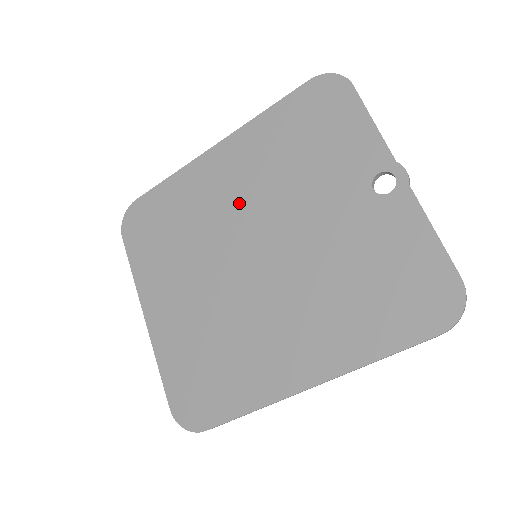
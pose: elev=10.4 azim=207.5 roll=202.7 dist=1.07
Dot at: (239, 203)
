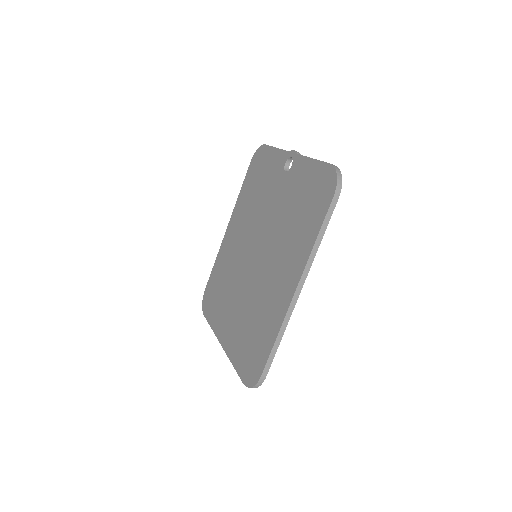
Dot at: (242, 240)
